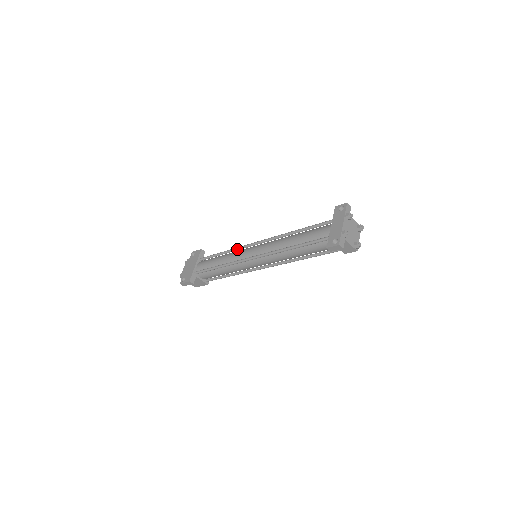
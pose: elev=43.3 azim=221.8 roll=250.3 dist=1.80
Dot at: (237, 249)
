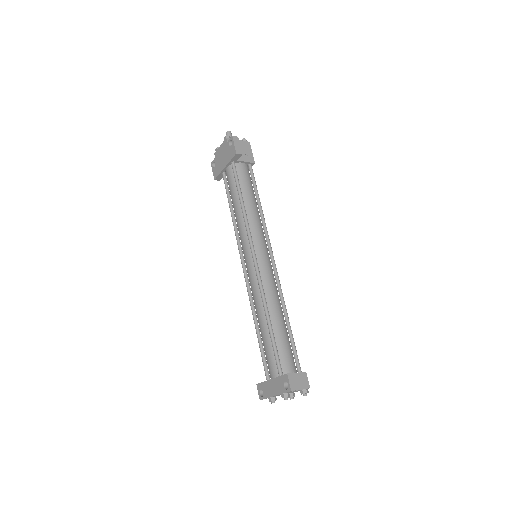
Dot at: (246, 228)
